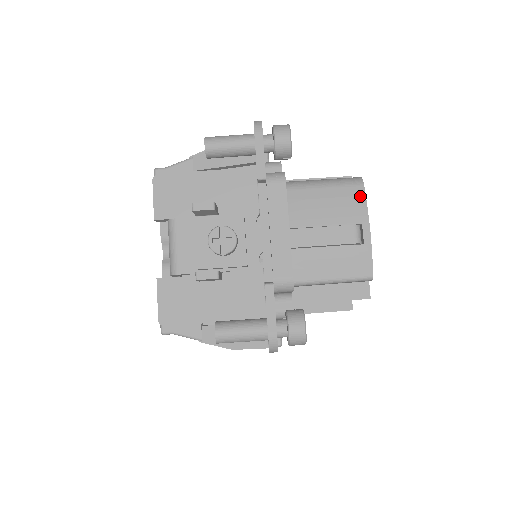
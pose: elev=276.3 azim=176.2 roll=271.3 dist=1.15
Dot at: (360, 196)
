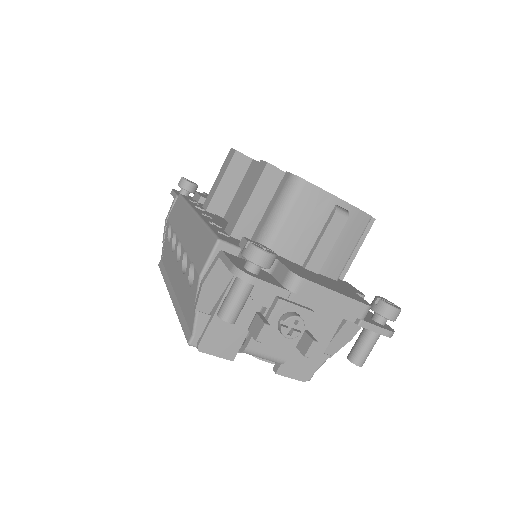
Dot at: (314, 191)
